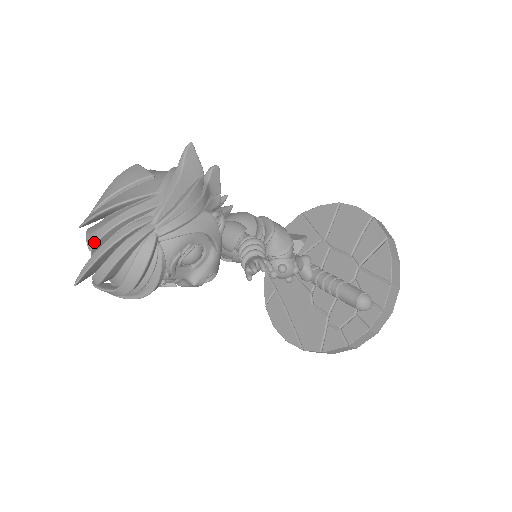
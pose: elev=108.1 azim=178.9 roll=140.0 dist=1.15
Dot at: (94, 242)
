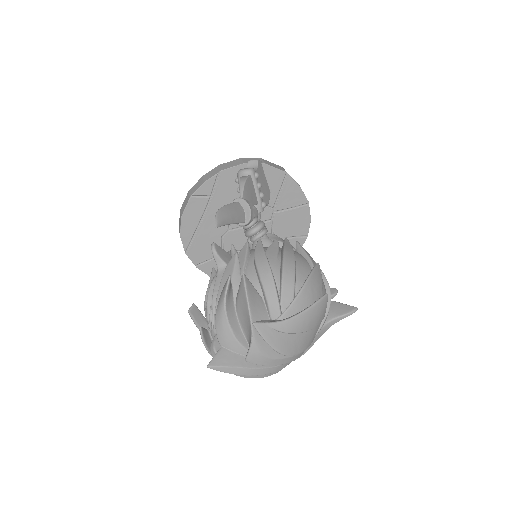
Dot at: (257, 364)
